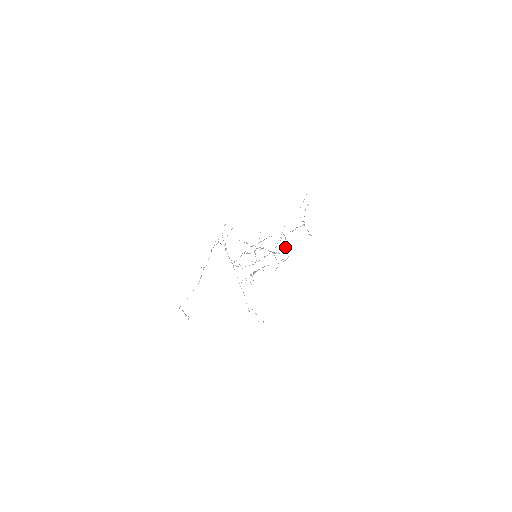
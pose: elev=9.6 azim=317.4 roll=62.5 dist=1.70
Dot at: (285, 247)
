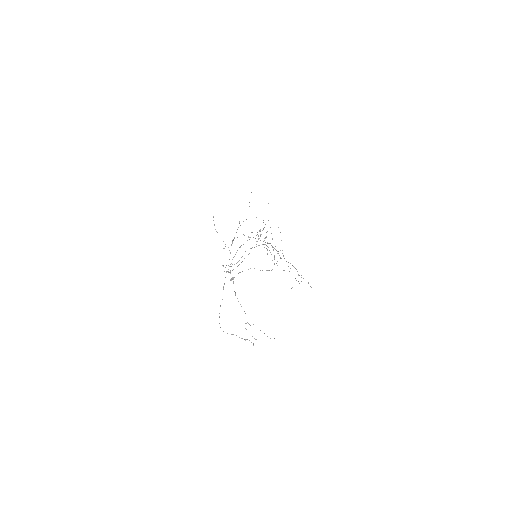
Dot at: occluded
